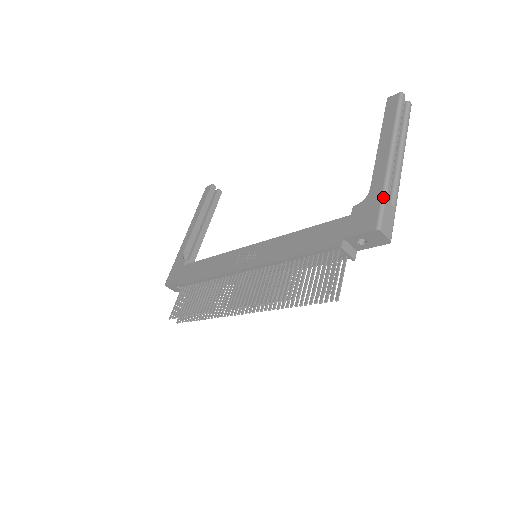
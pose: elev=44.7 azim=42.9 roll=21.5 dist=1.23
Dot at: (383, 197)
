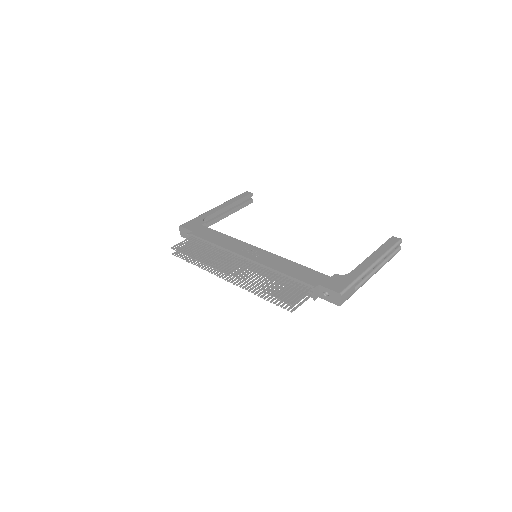
Dot at: (354, 281)
